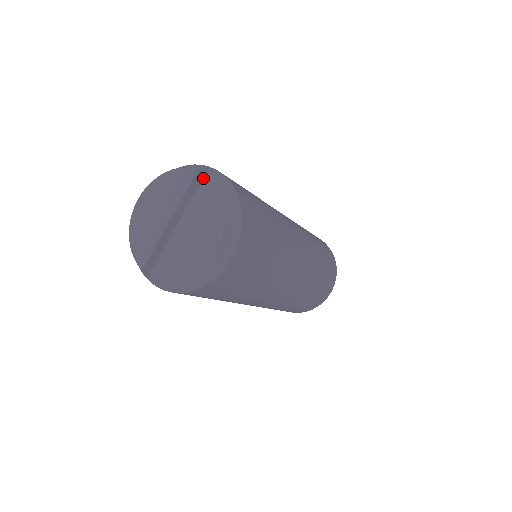
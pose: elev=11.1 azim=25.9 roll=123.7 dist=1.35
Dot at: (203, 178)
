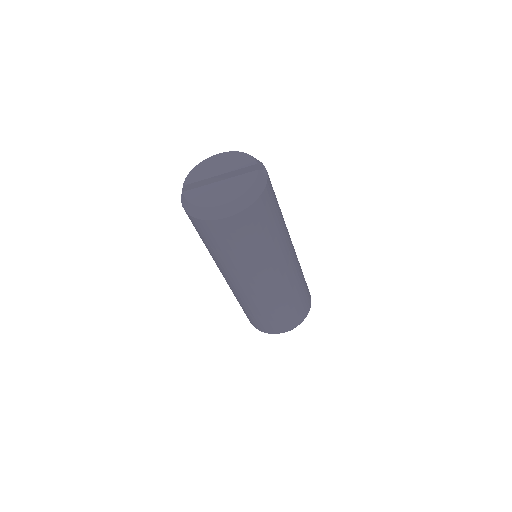
Dot at: occluded
